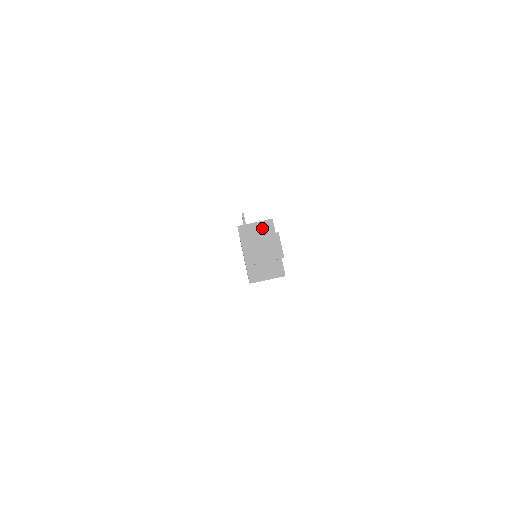
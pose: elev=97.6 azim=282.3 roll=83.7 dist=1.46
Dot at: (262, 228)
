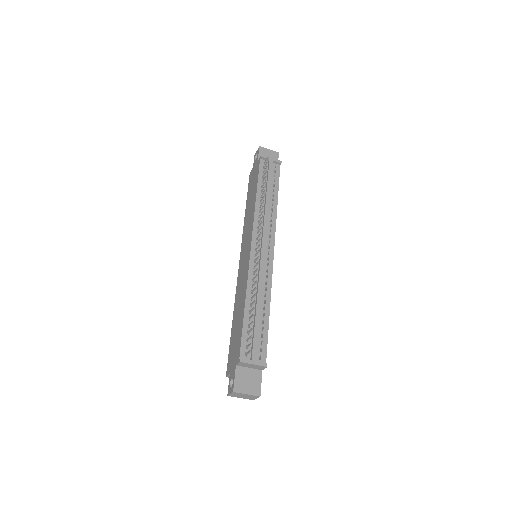
Dot at: (256, 367)
